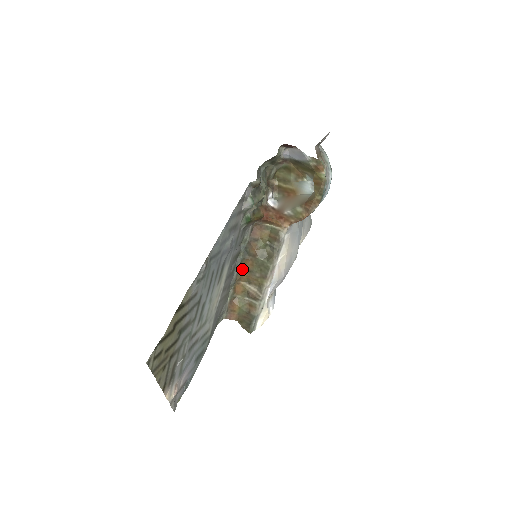
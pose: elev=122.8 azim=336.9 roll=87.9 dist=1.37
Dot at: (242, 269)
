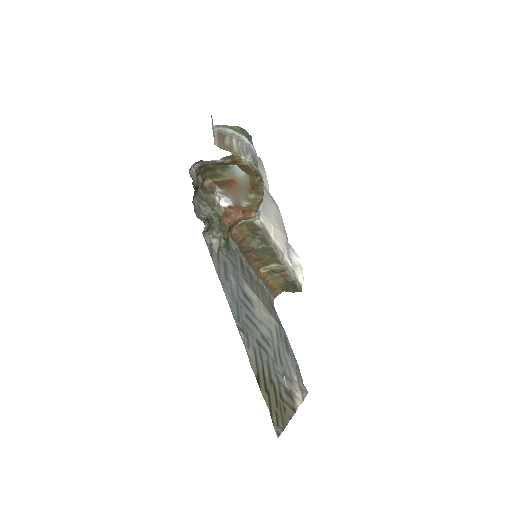
Dot at: (253, 263)
